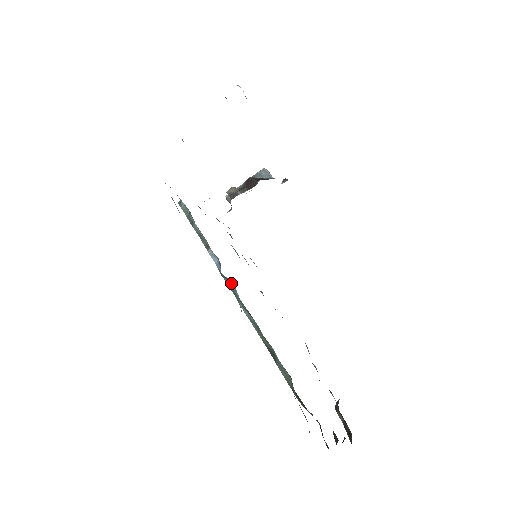
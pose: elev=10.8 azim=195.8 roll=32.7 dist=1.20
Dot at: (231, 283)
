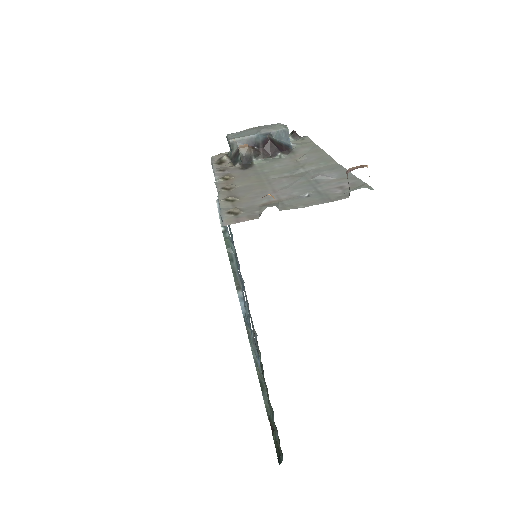
Dot at: occluded
